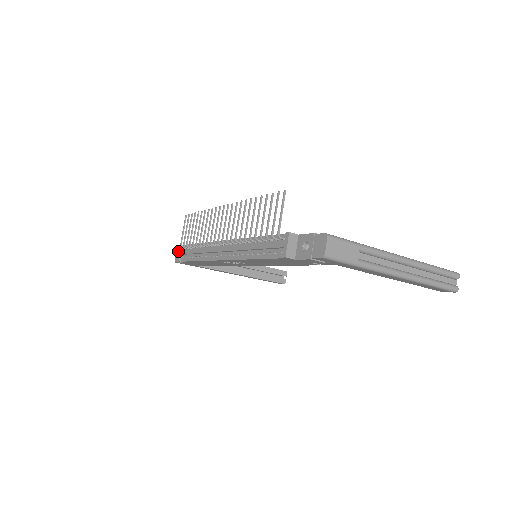
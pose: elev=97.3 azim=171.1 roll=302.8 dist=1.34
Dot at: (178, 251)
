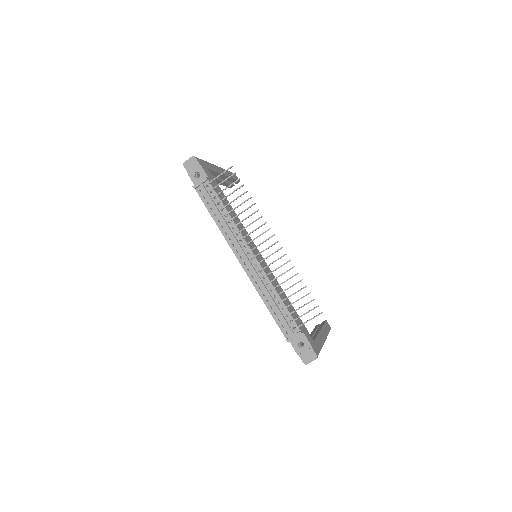
Dot at: (194, 162)
